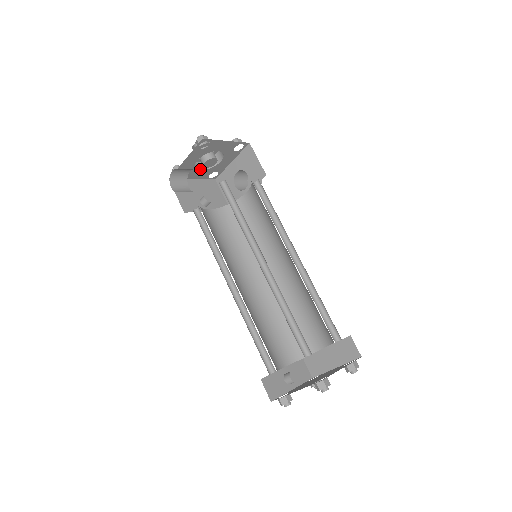
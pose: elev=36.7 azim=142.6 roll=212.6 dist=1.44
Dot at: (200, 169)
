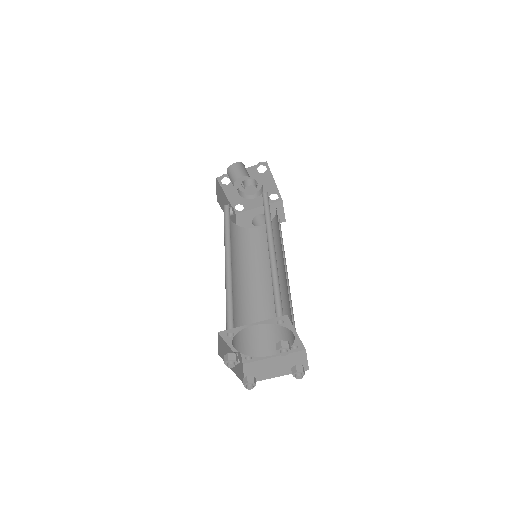
Dot at: (238, 192)
